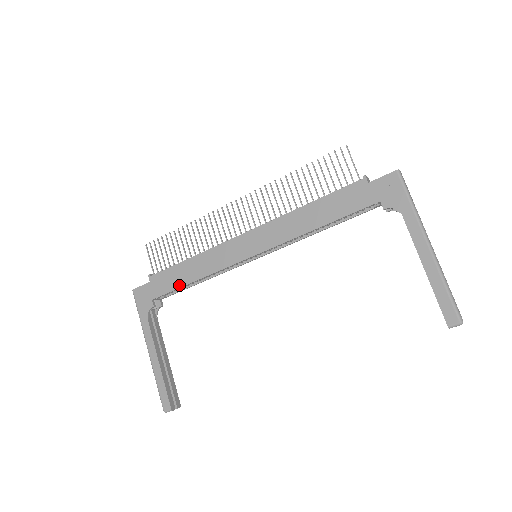
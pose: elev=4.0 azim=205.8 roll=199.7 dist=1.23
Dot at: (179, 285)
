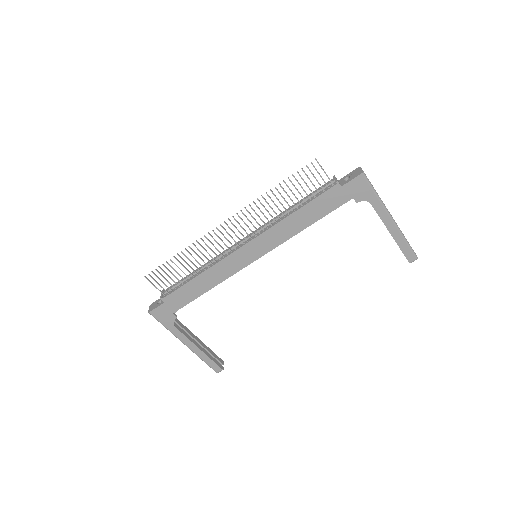
Dot at: (195, 297)
